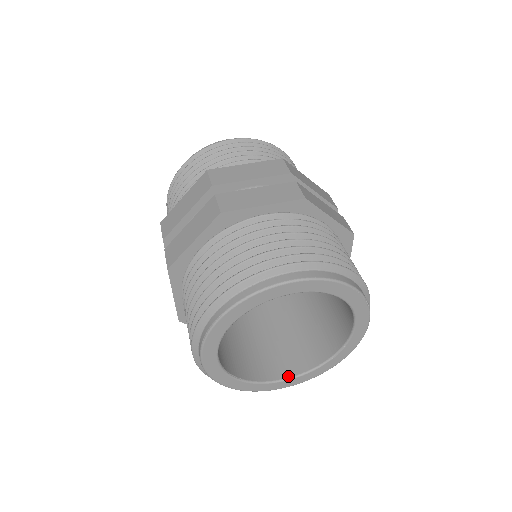
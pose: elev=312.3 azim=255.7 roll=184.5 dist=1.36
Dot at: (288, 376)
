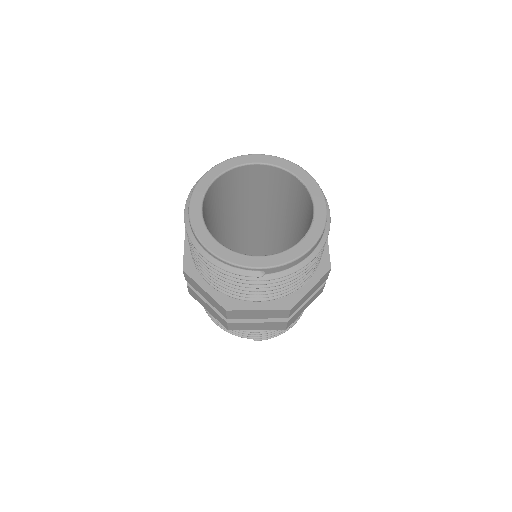
Dot at: (262, 256)
